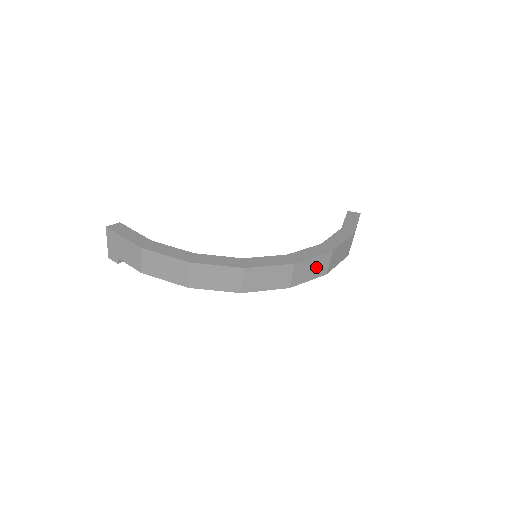
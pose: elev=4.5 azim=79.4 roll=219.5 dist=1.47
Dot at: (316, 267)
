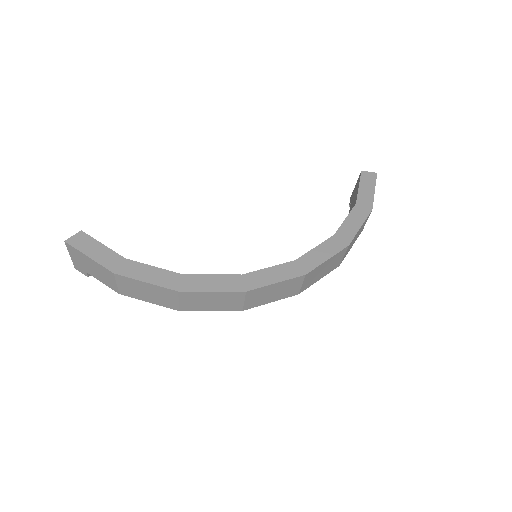
Dot at: (329, 266)
